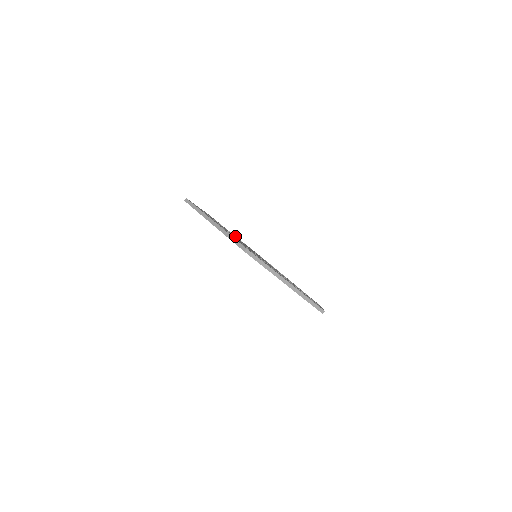
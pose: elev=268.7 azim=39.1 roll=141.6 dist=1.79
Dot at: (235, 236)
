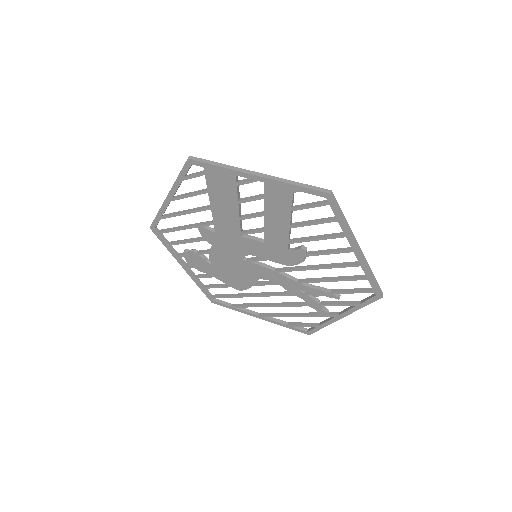
Dot at: occluded
